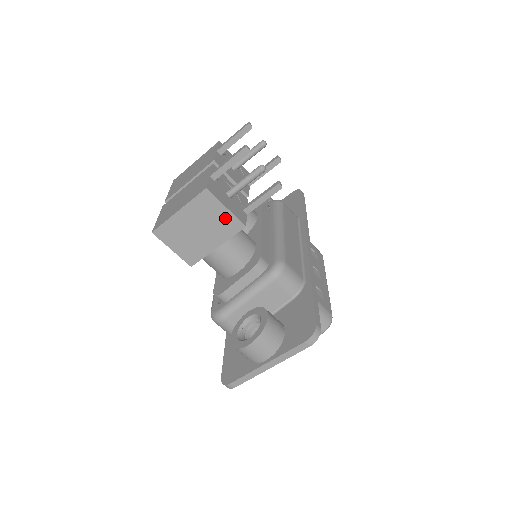
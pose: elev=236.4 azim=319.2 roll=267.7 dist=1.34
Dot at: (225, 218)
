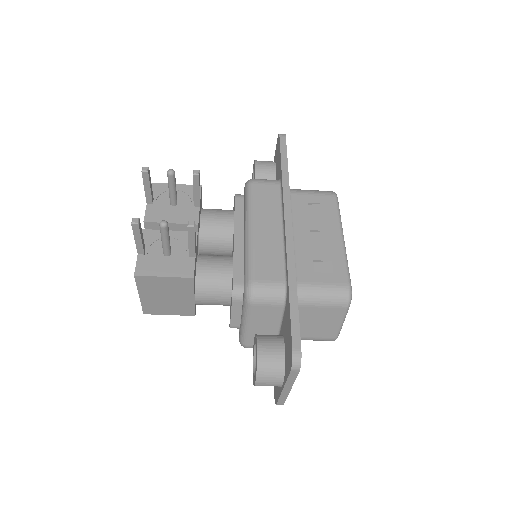
Dot at: (172, 282)
